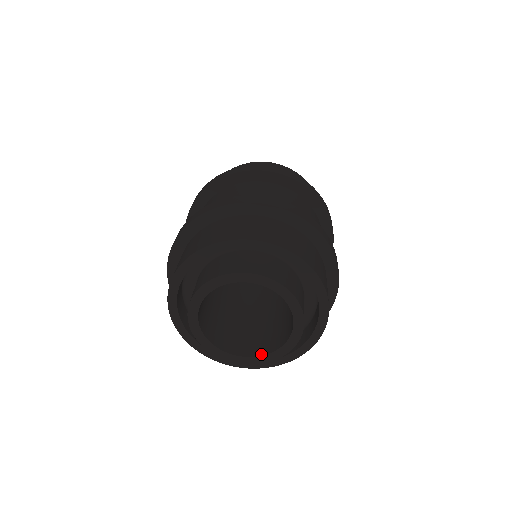
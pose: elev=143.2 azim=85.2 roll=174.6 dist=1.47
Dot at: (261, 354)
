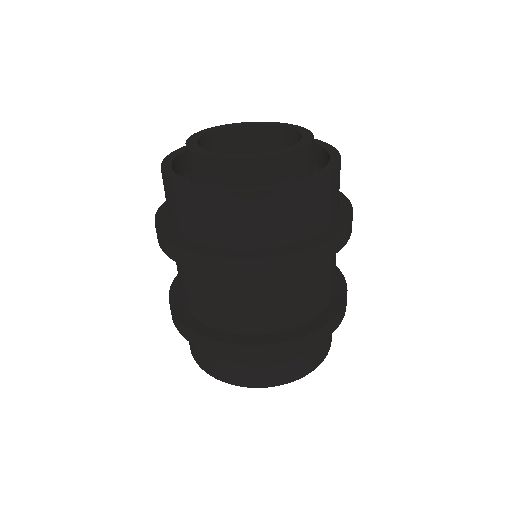
Dot at: occluded
